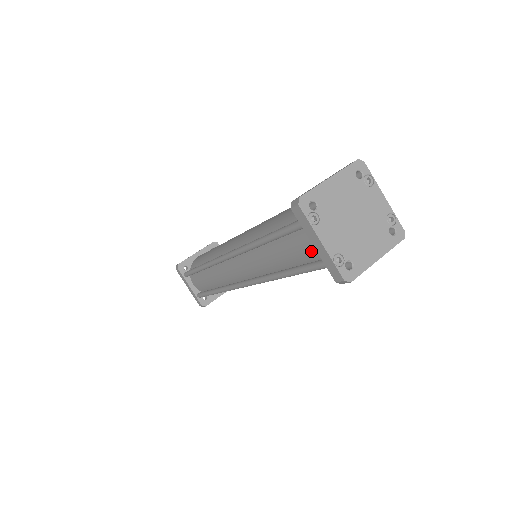
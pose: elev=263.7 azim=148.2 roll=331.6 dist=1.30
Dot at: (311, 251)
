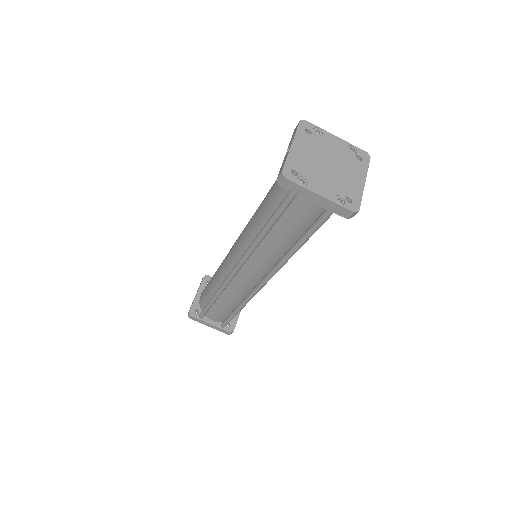
Dot at: (312, 210)
